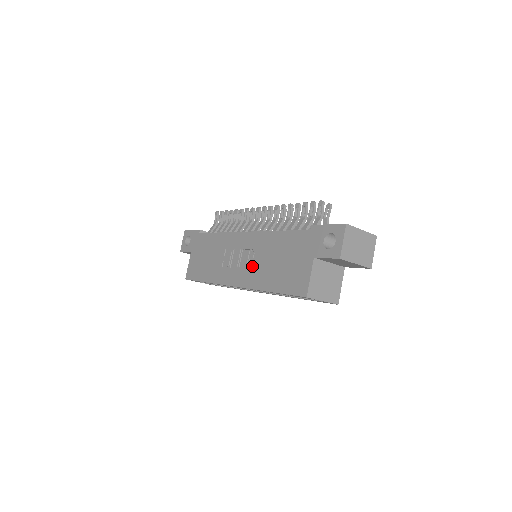
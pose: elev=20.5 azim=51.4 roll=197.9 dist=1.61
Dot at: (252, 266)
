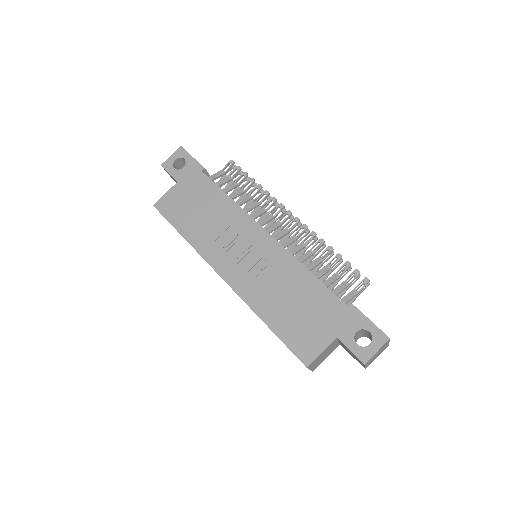
Dot at: (257, 277)
